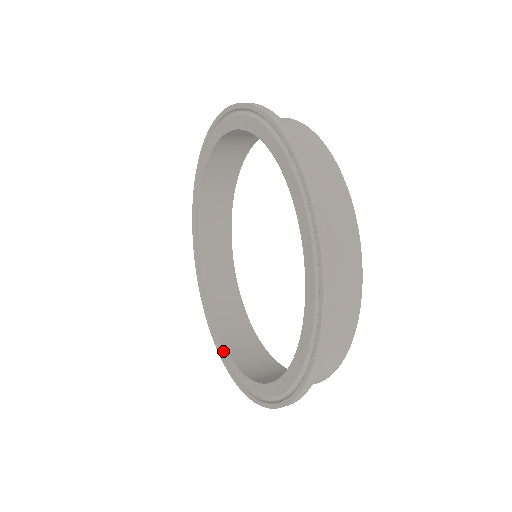
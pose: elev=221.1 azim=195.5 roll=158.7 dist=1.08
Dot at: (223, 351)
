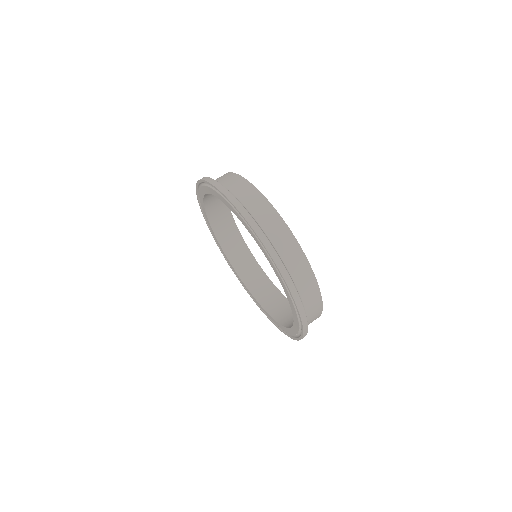
Dot at: (292, 332)
